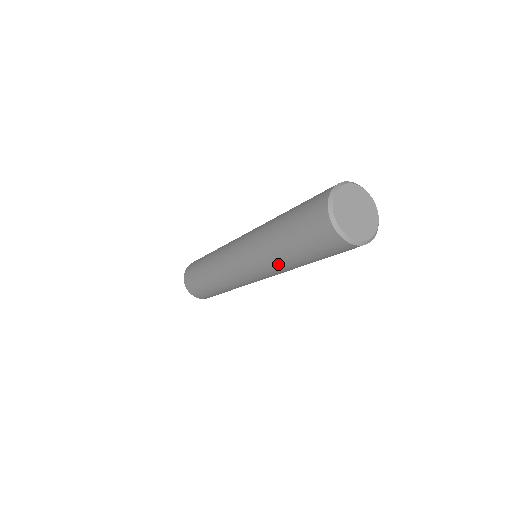
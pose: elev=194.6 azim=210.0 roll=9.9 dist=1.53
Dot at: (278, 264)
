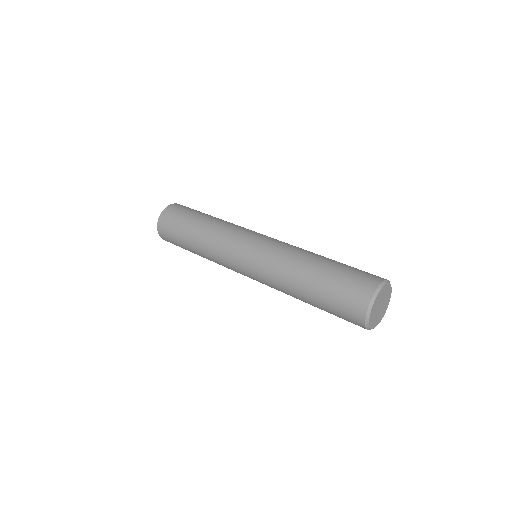
Dot at: occluded
